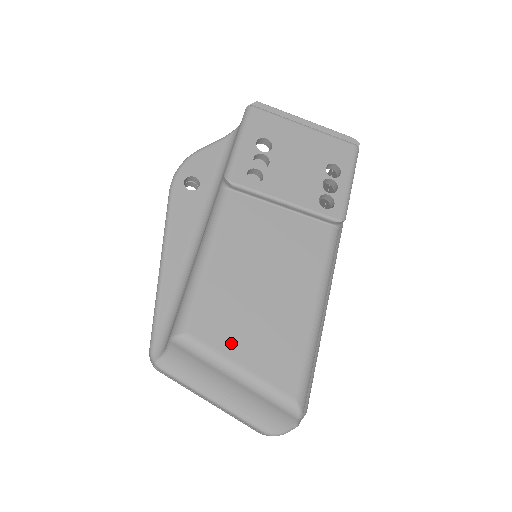
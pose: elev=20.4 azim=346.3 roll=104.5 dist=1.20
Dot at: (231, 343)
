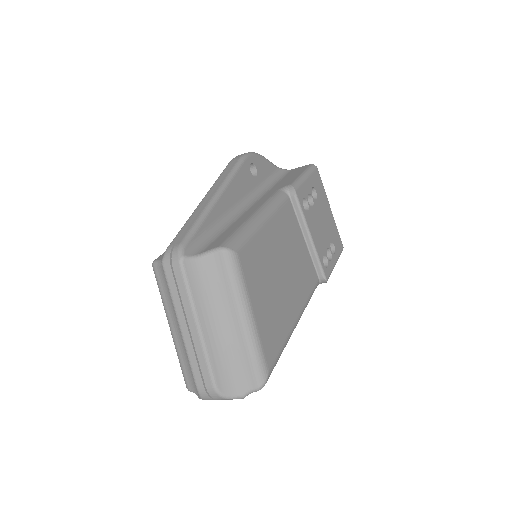
Dot at: (255, 291)
